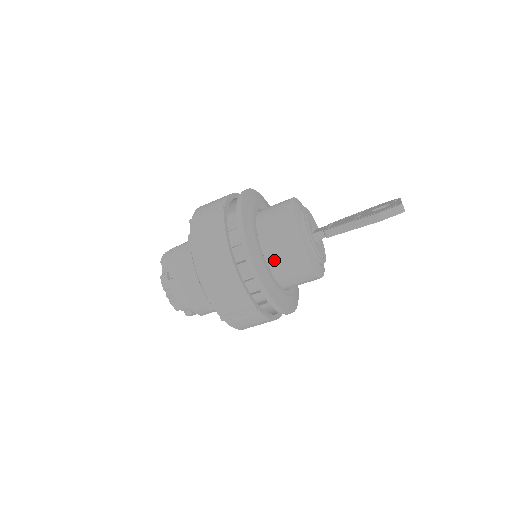
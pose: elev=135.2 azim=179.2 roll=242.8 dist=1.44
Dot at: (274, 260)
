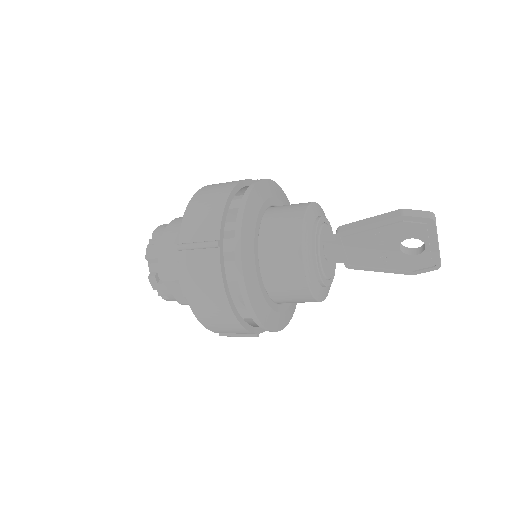
Dot at: (270, 223)
